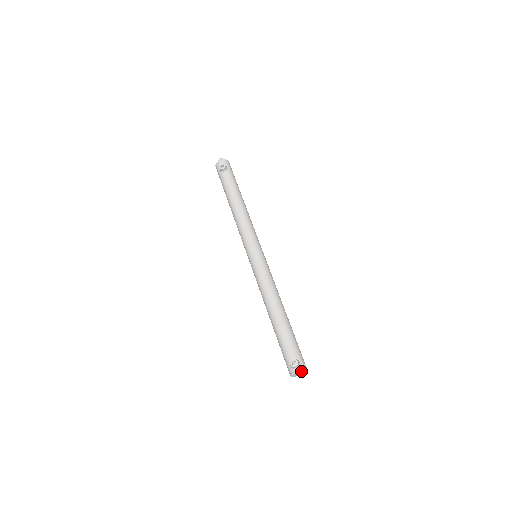
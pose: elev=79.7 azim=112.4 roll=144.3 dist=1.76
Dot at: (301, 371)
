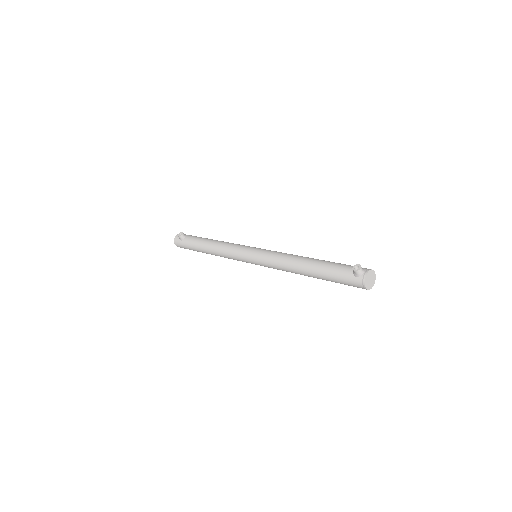
Dot at: (369, 272)
